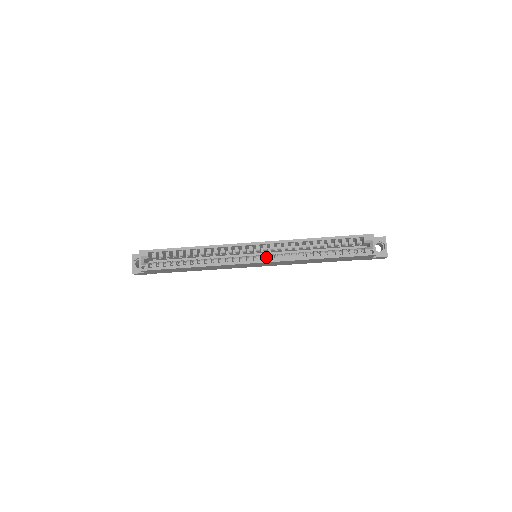
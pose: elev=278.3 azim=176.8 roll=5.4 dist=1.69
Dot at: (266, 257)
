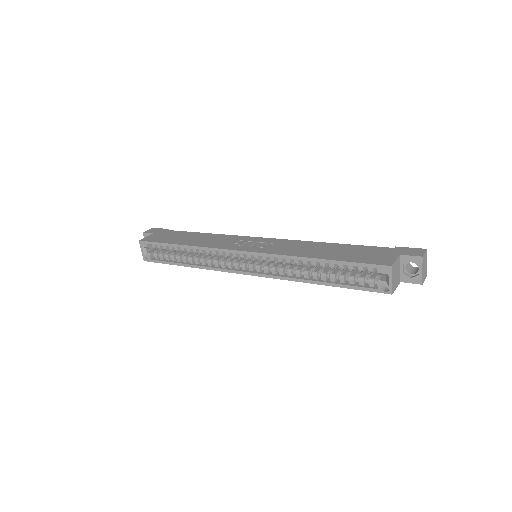
Dot at: (259, 269)
